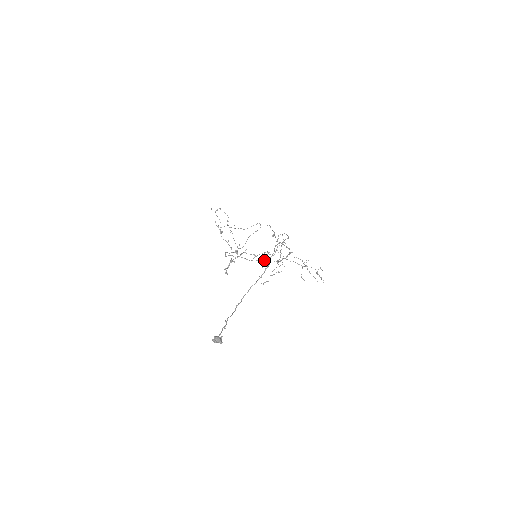
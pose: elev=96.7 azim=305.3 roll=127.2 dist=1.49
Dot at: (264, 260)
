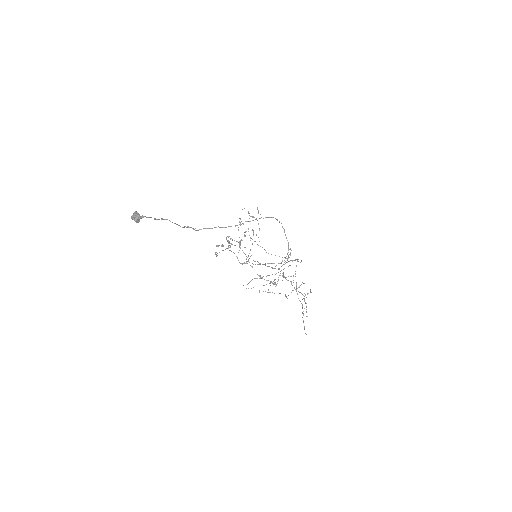
Dot at: occluded
